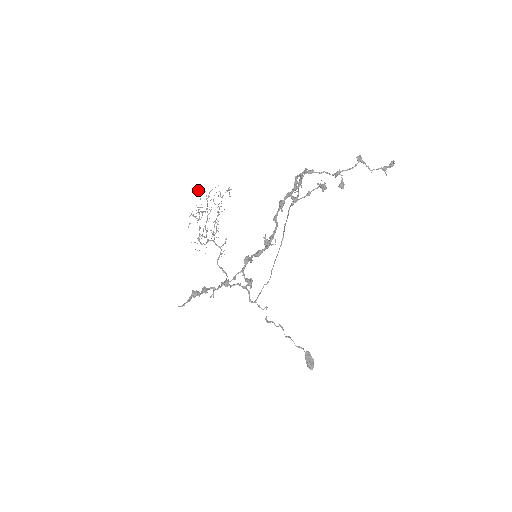
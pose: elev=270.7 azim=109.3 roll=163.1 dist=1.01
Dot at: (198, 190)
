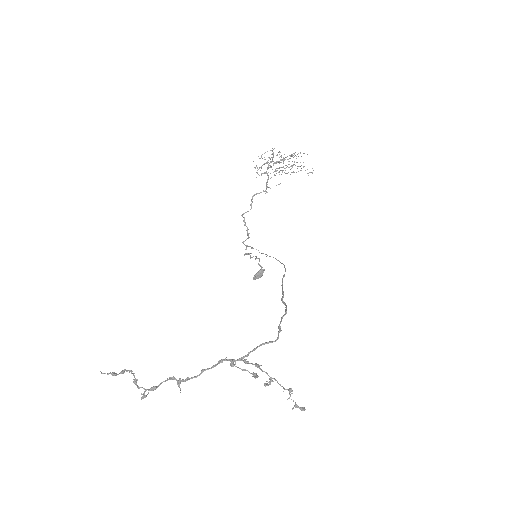
Dot at: occluded
